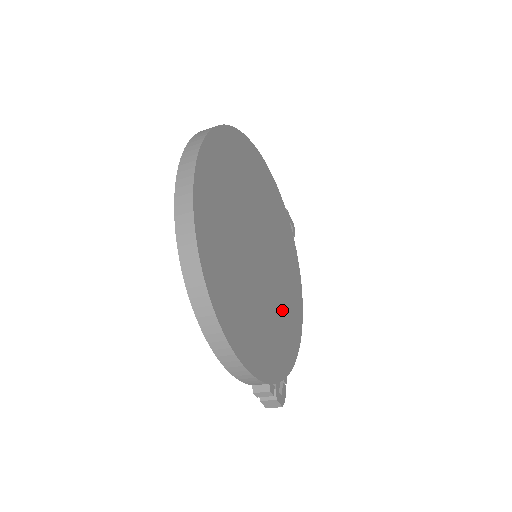
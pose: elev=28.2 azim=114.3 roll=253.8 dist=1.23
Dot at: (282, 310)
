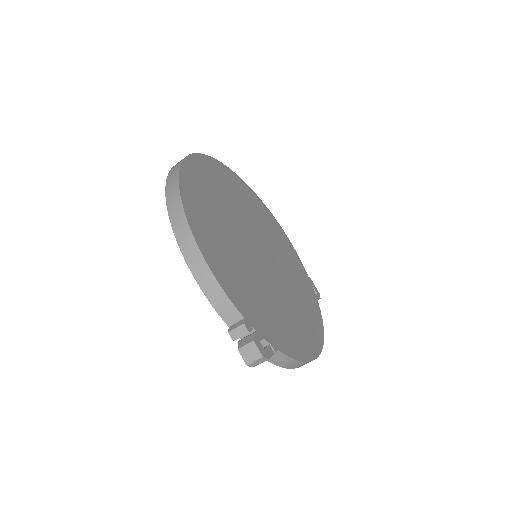
Dot at: (284, 309)
